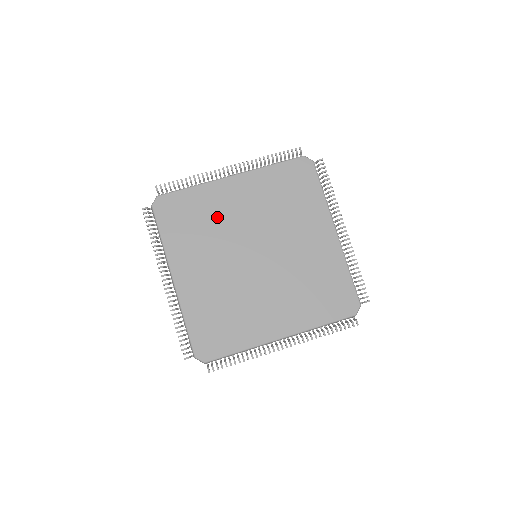
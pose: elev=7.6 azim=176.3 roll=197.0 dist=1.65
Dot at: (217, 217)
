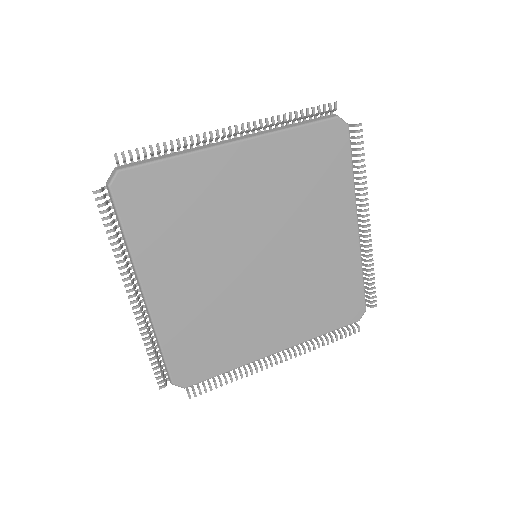
Dot at: (210, 206)
